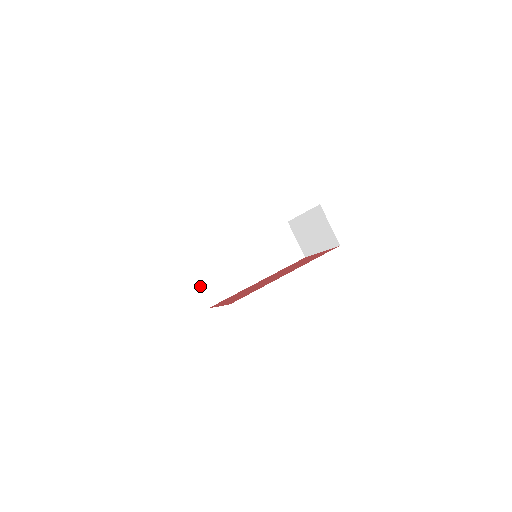
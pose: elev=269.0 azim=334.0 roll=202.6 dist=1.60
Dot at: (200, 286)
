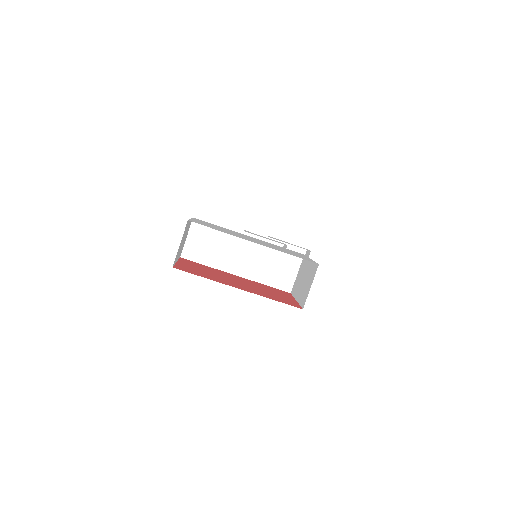
Dot at: (190, 237)
